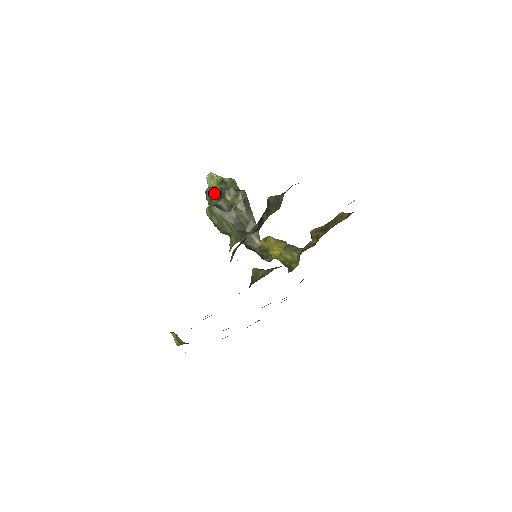
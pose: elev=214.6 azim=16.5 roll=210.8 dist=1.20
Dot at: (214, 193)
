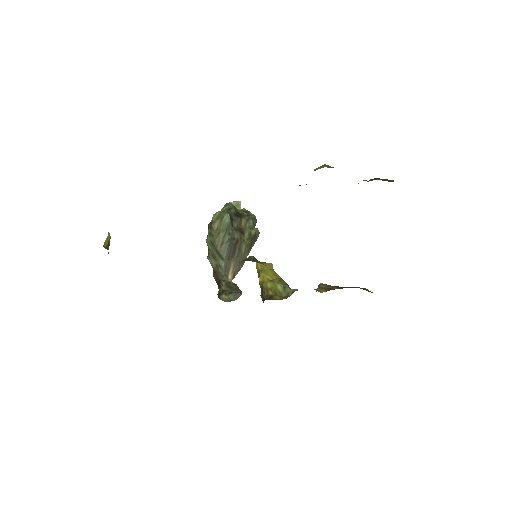
Dot at: (234, 210)
